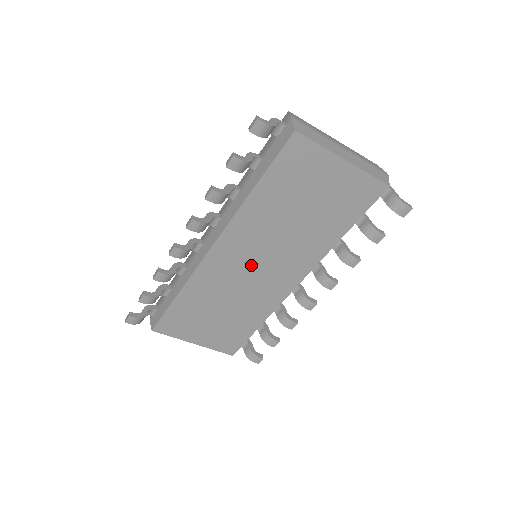
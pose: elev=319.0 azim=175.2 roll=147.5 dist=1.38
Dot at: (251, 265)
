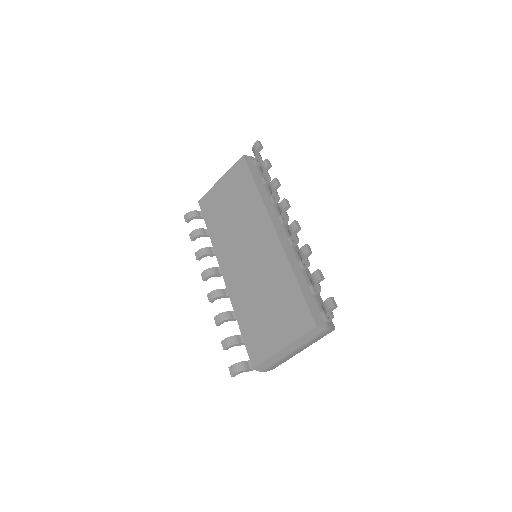
Dot at: (245, 257)
